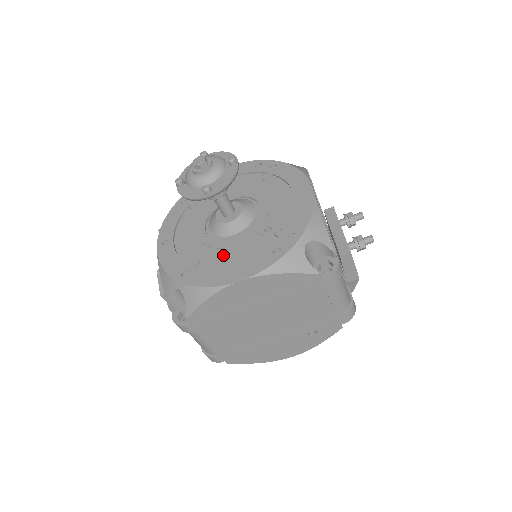
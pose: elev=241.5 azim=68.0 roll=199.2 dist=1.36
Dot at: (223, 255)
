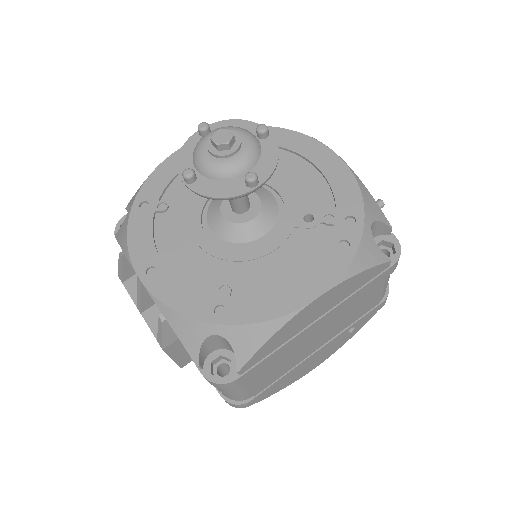
Dot at: (263, 268)
